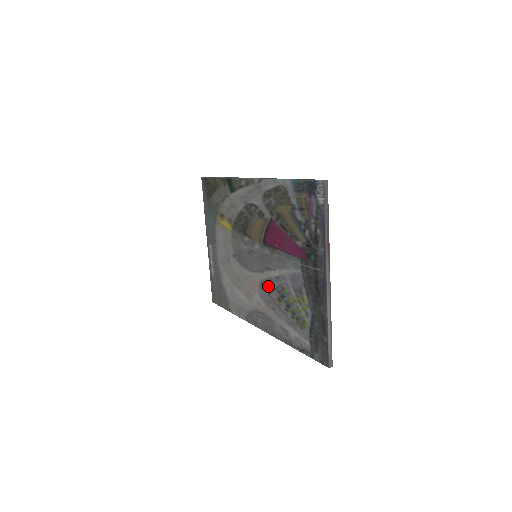
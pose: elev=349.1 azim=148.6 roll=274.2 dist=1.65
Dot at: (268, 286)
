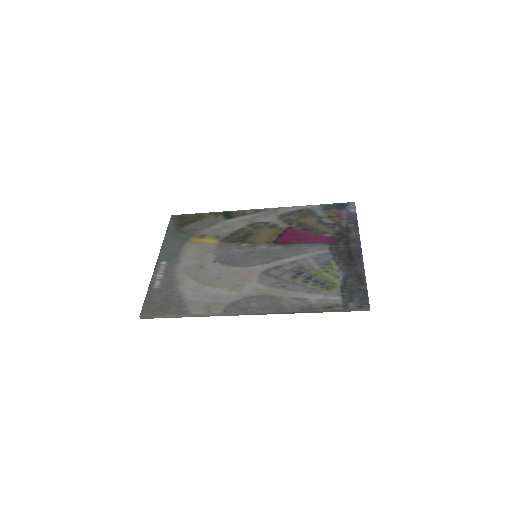
Dot at: (276, 271)
